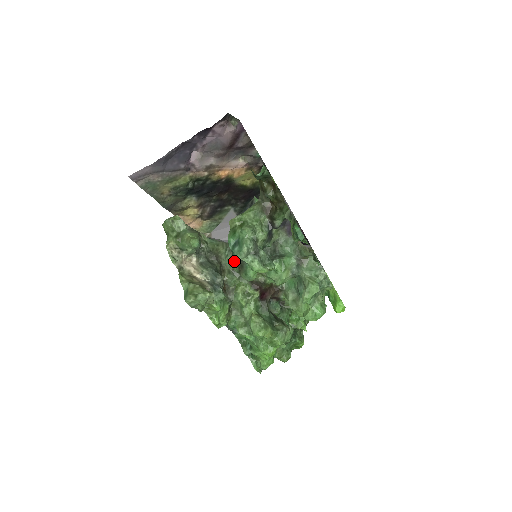
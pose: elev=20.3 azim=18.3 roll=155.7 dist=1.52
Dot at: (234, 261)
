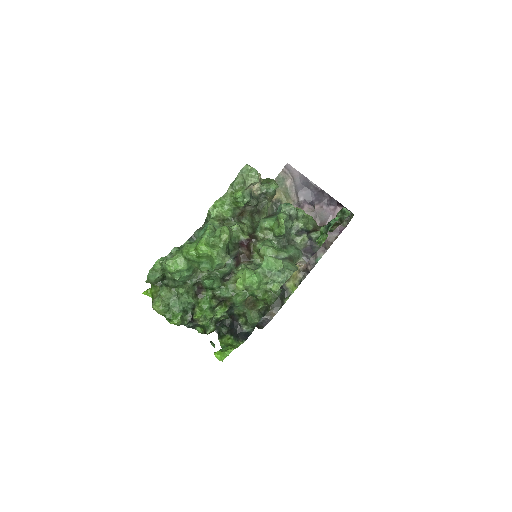
Dot at: occluded
